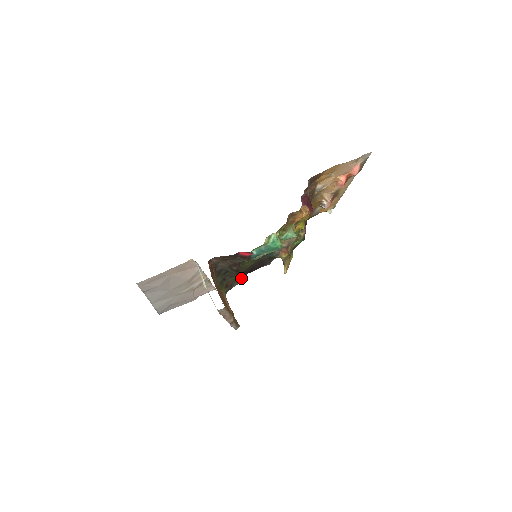
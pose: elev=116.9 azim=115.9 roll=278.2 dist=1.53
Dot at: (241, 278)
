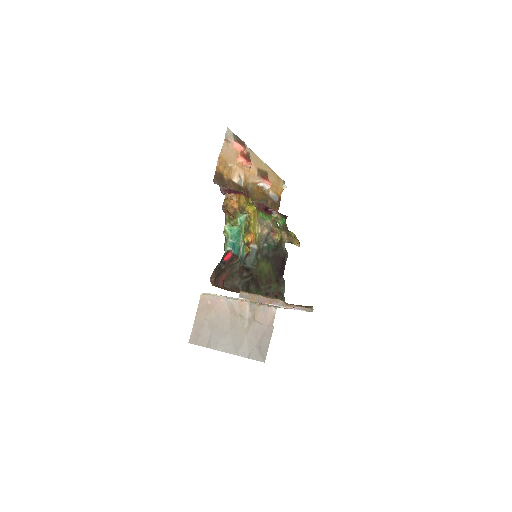
Dot at: (281, 283)
